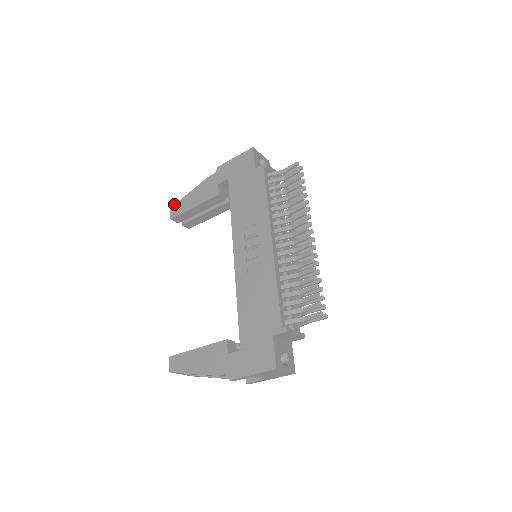
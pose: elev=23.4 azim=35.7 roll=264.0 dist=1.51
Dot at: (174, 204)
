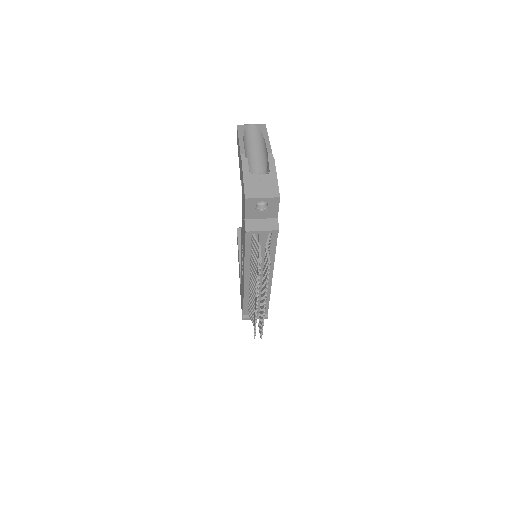
Dot at: (237, 127)
